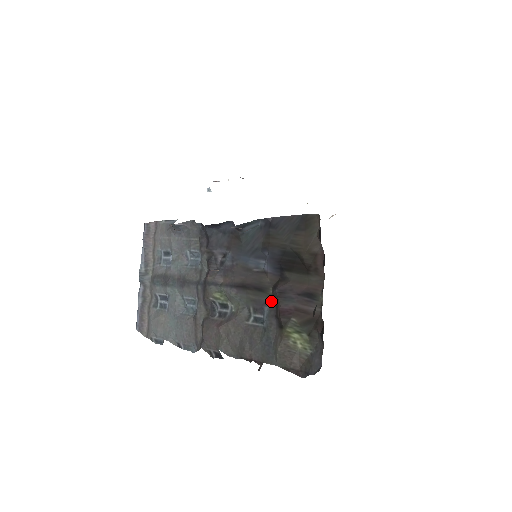
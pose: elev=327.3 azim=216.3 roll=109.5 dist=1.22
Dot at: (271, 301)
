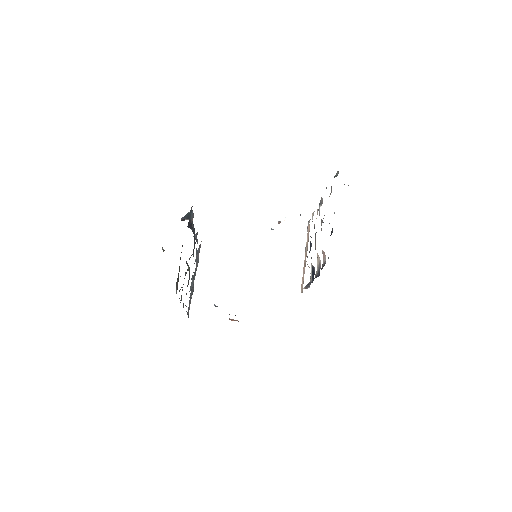
Dot at: occluded
